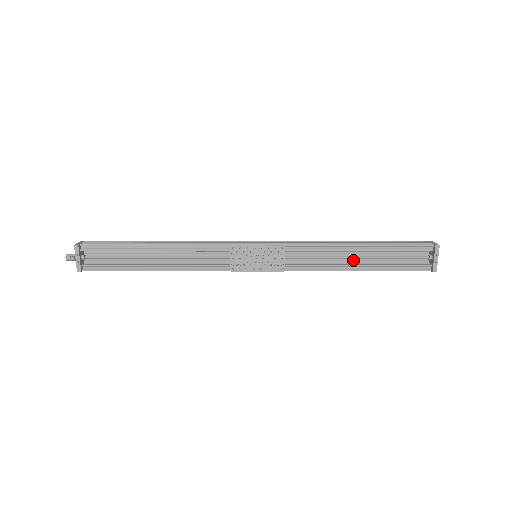
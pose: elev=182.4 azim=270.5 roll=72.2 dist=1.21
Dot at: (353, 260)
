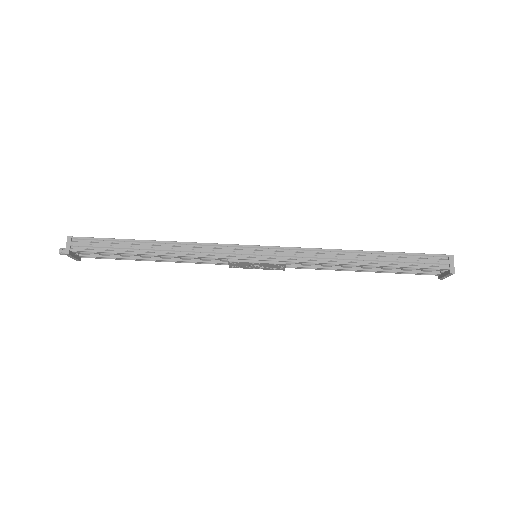
Dot at: occluded
